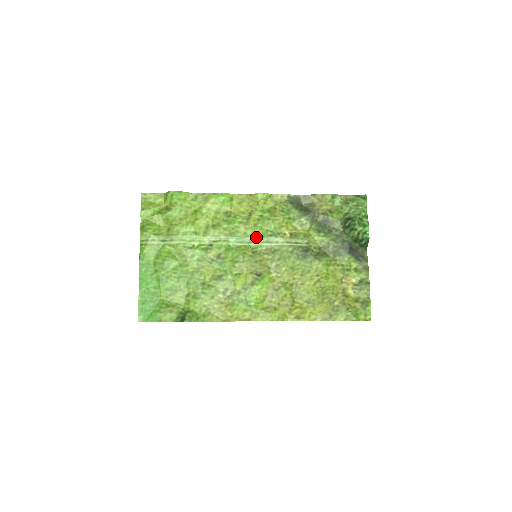
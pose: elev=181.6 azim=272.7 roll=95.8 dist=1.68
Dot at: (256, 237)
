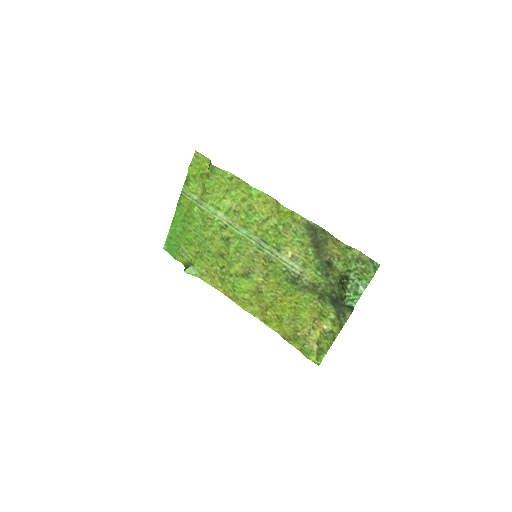
Dot at: (263, 241)
